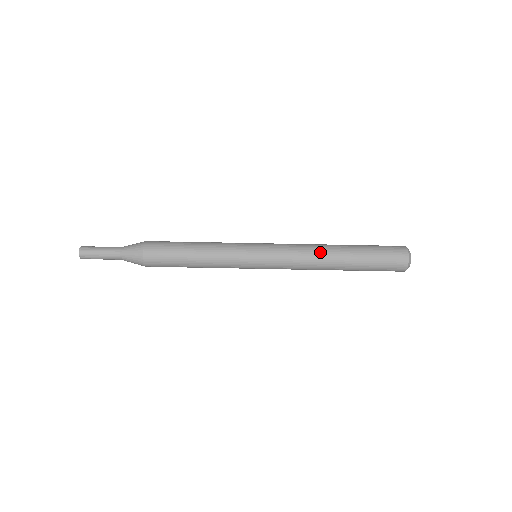
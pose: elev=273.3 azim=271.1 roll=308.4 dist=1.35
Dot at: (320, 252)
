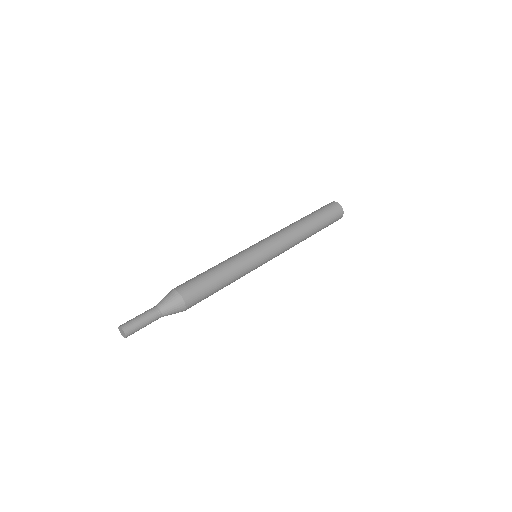
Dot at: (297, 231)
